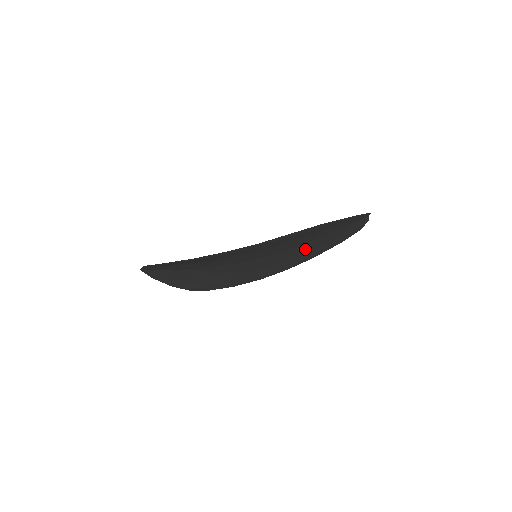
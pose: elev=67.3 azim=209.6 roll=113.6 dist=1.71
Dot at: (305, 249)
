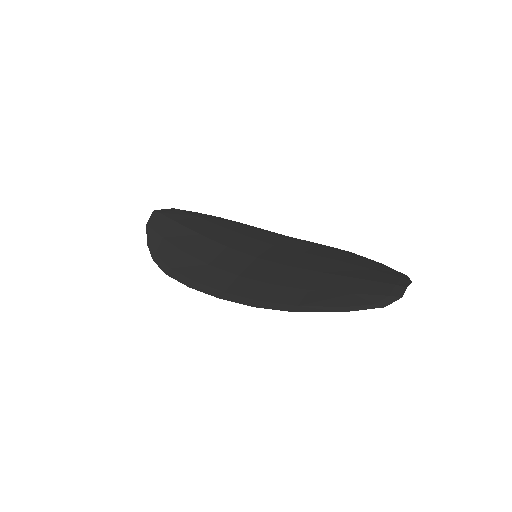
Dot at: (321, 263)
